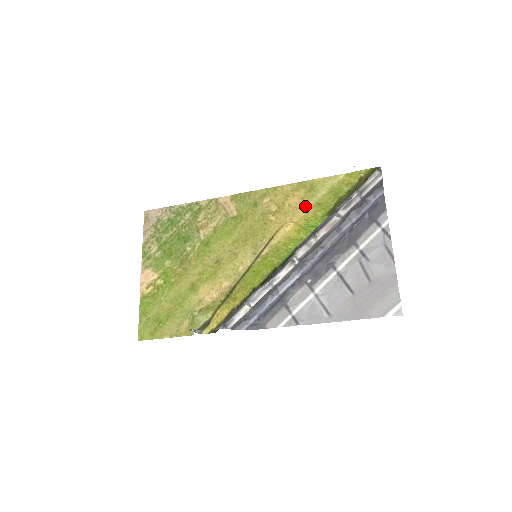
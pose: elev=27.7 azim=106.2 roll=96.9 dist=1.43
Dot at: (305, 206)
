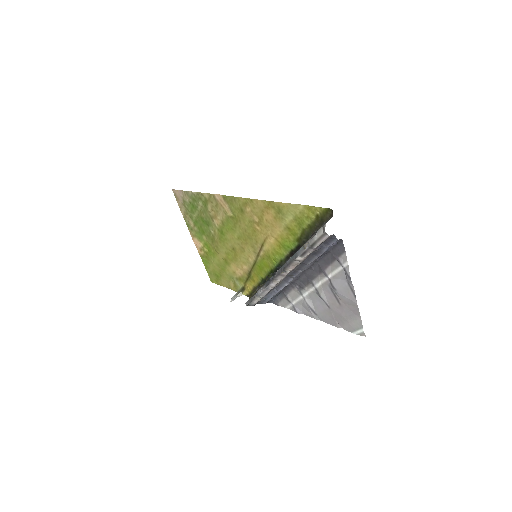
Dot at: (279, 226)
